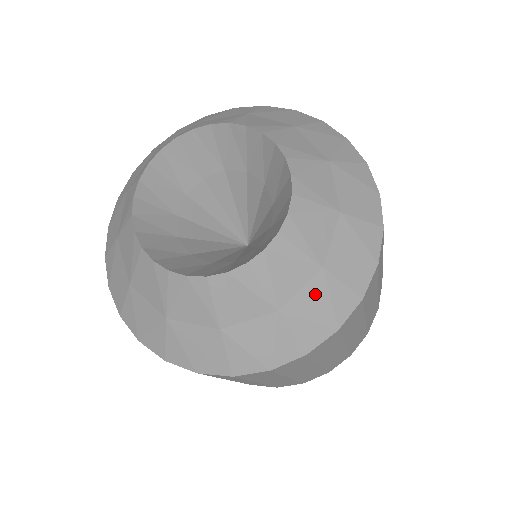
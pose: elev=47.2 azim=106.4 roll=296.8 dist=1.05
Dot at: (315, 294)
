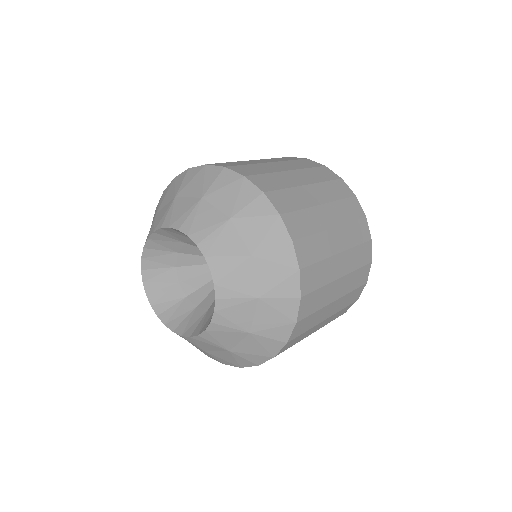
Dot at: (265, 313)
